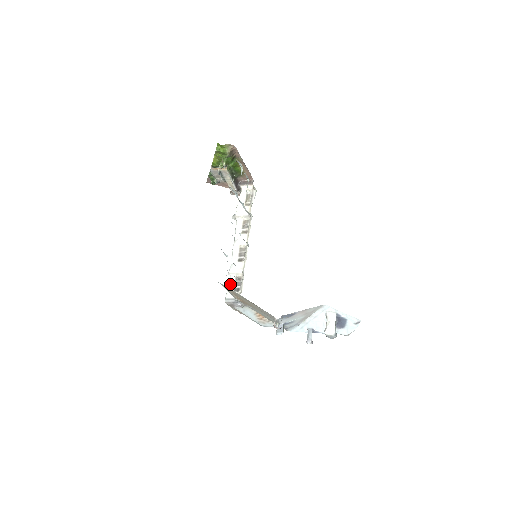
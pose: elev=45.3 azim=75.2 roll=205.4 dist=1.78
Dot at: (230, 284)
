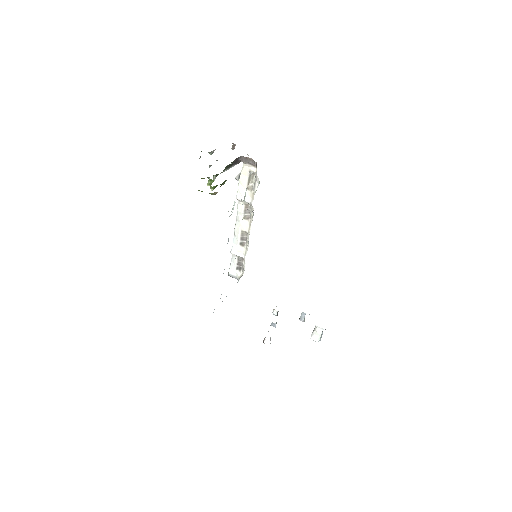
Dot at: (233, 262)
